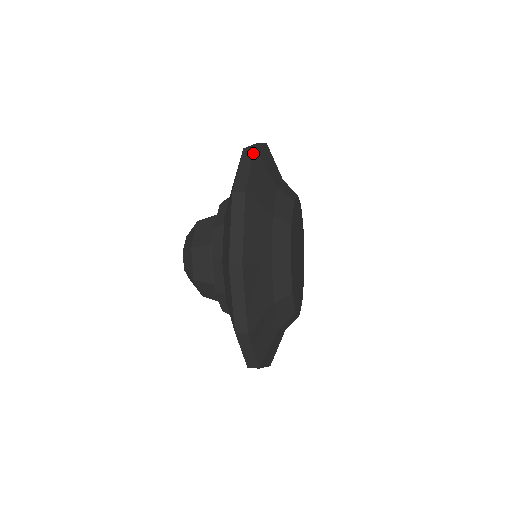
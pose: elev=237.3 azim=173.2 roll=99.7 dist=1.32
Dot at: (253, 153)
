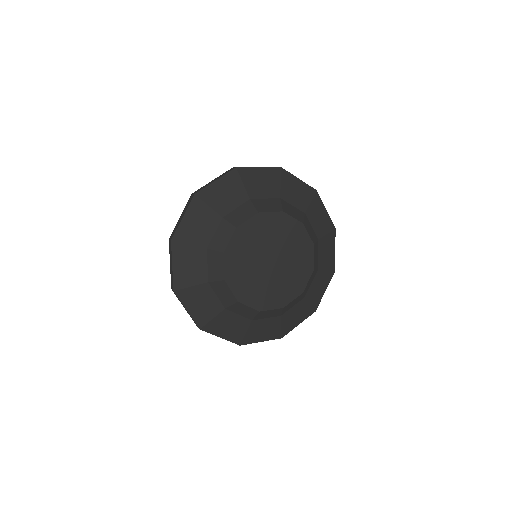
Dot at: (275, 167)
